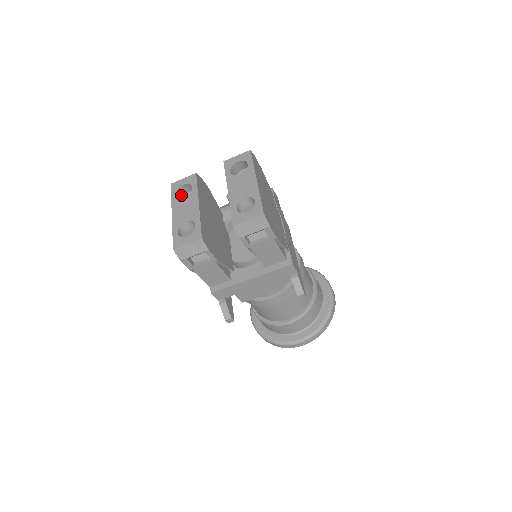
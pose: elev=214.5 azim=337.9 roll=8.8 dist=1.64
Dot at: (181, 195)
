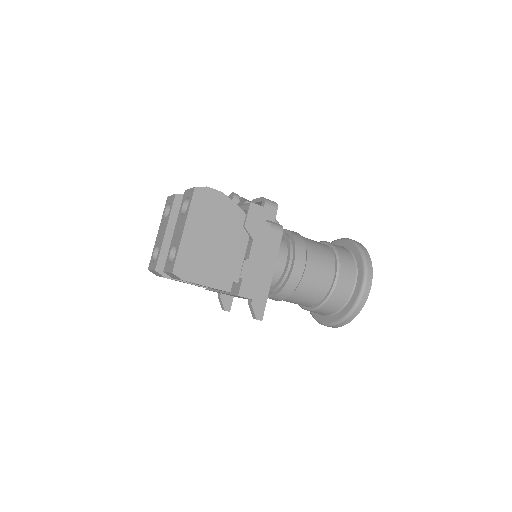
Dot at: occluded
